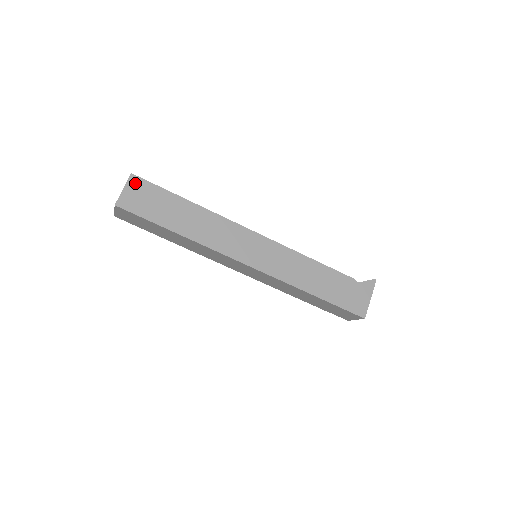
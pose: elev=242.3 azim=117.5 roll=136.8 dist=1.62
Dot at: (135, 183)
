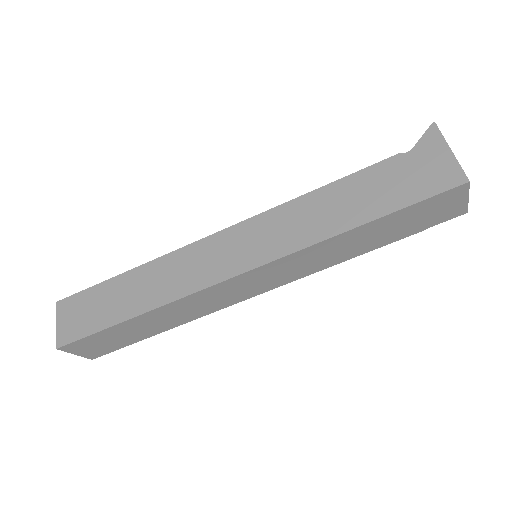
Dot at: (64, 308)
